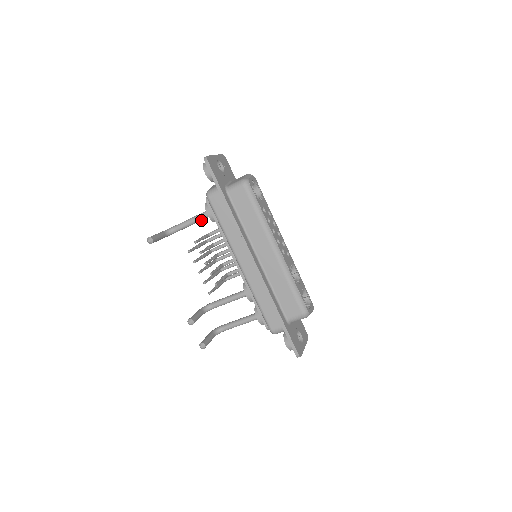
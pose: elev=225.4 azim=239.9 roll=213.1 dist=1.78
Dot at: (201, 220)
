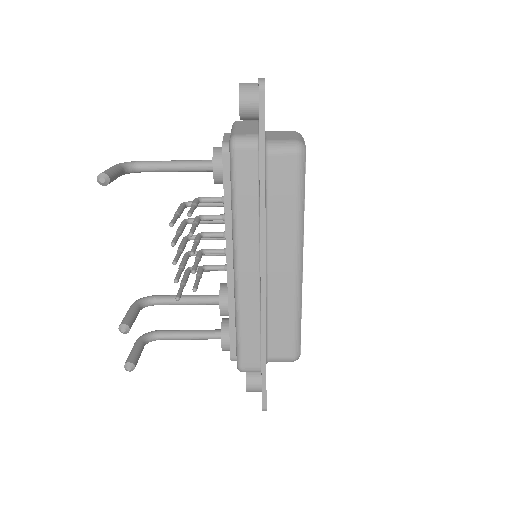
Dot at: (192, 171)
